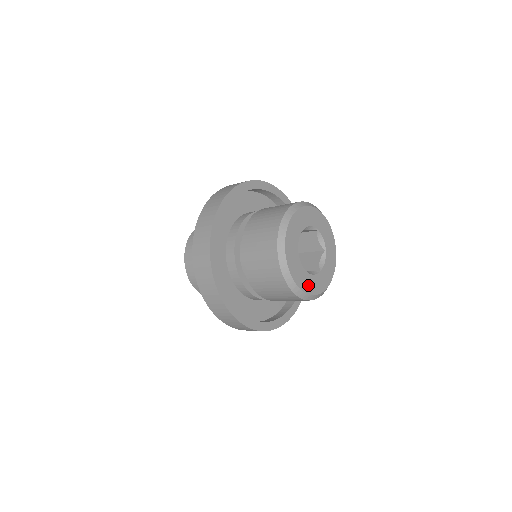
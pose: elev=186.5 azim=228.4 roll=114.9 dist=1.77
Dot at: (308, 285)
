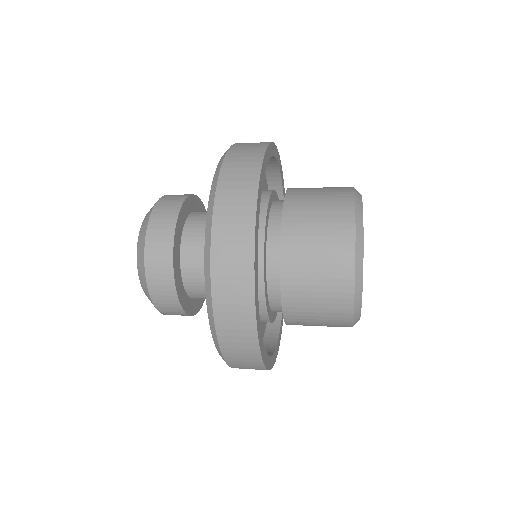
Dot at: occluded
